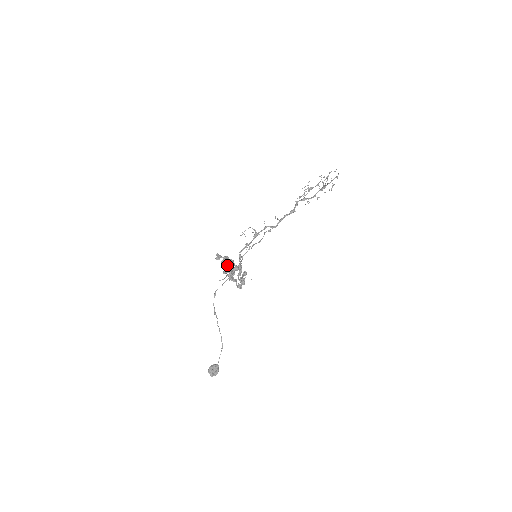
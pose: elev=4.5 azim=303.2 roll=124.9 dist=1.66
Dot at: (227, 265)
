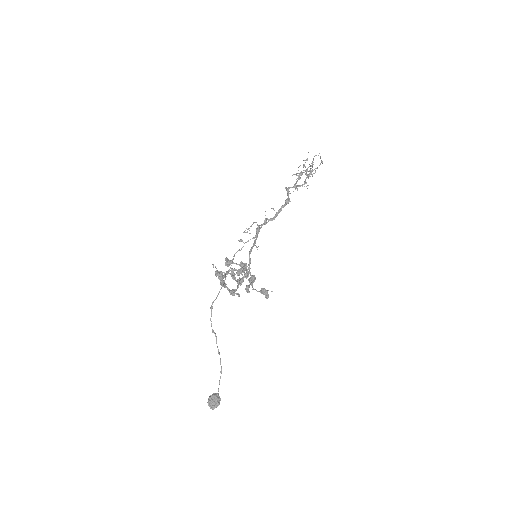
Dot at: (215, 266)
